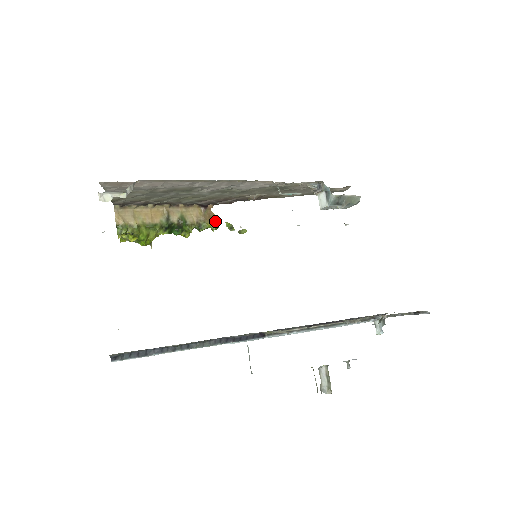
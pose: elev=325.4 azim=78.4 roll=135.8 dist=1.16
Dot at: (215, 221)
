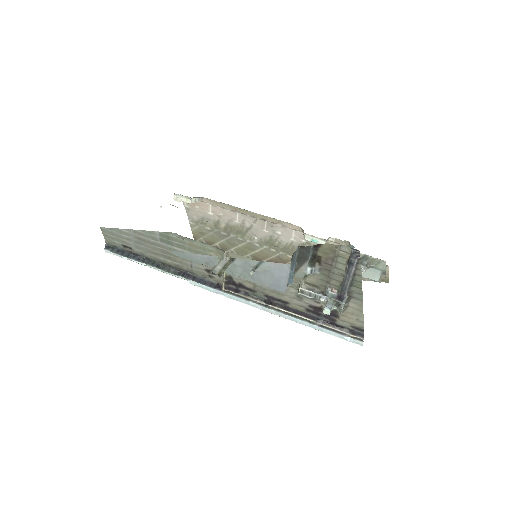
Dot at: occluded
